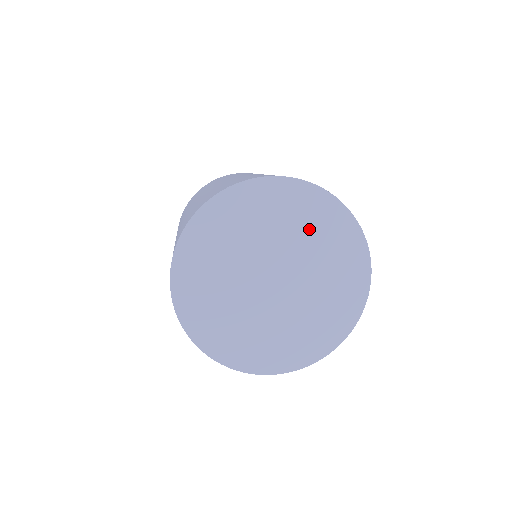
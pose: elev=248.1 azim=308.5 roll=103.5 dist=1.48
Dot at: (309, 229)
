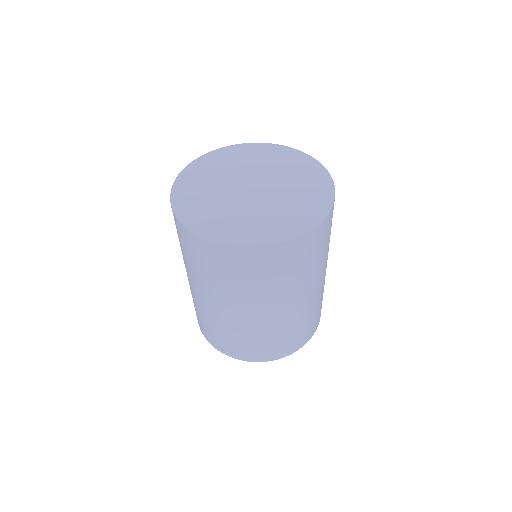
Dot at: (243, 161)
